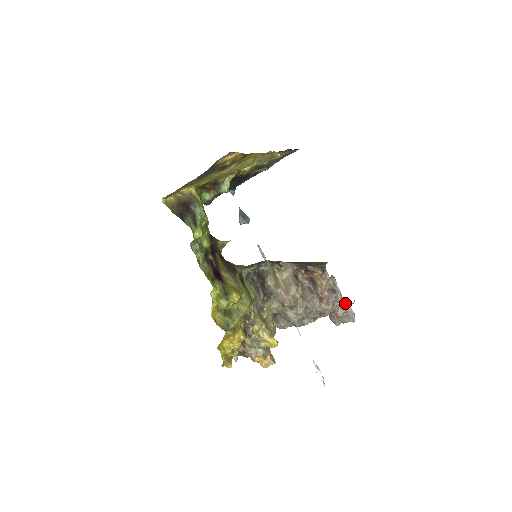
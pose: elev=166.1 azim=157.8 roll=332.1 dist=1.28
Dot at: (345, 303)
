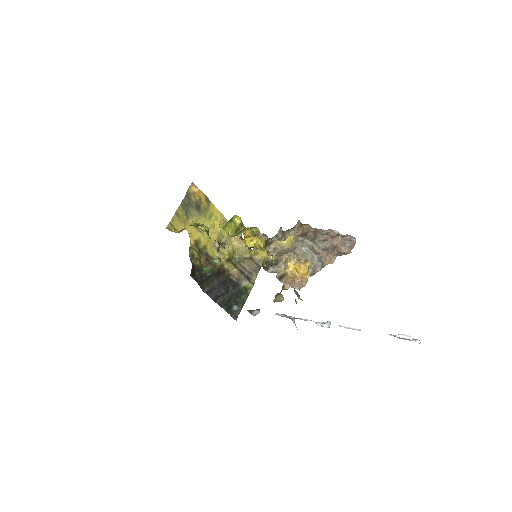
Dot at: (336, 232)
